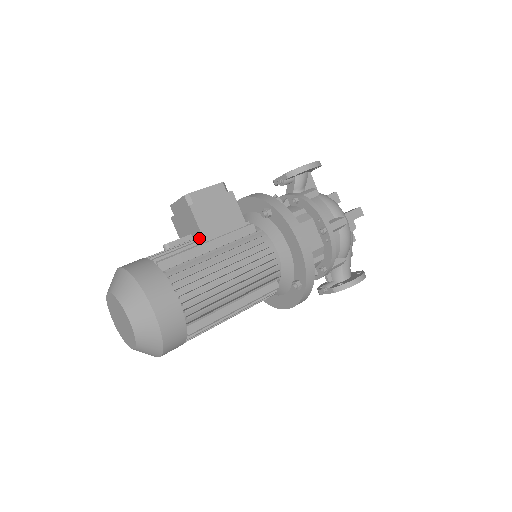
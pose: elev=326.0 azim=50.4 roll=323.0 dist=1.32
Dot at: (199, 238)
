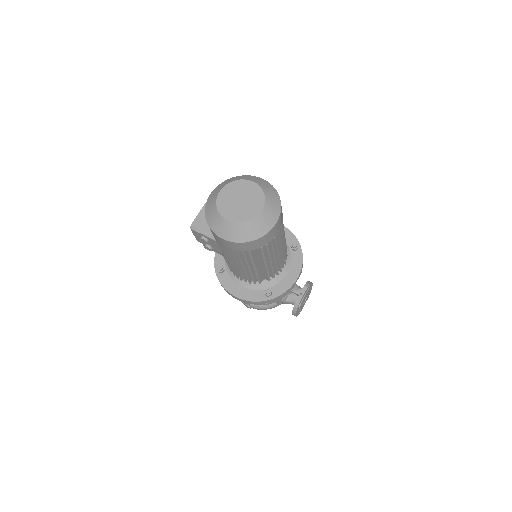
Dot at: occluded
